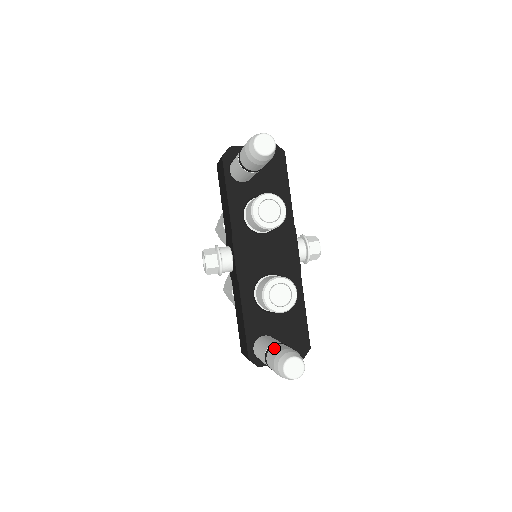
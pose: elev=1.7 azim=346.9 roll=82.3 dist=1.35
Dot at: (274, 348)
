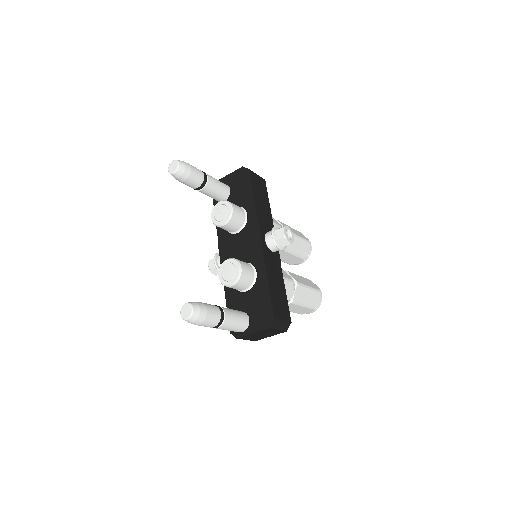
Dot at: occluded
